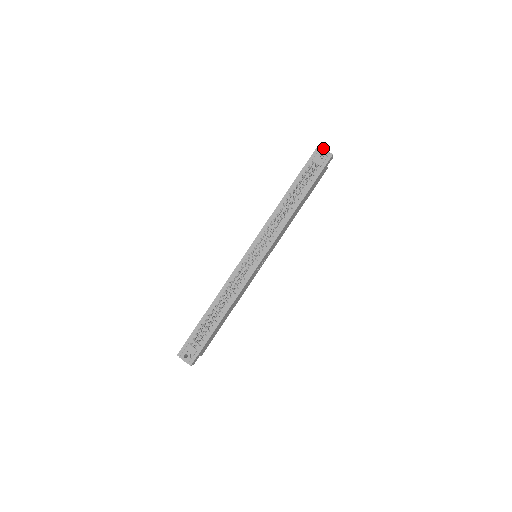
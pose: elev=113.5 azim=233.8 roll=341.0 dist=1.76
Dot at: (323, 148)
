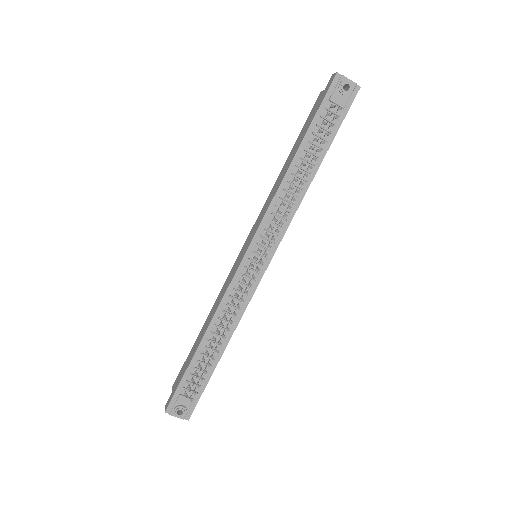
Dot at: (346, 77)
